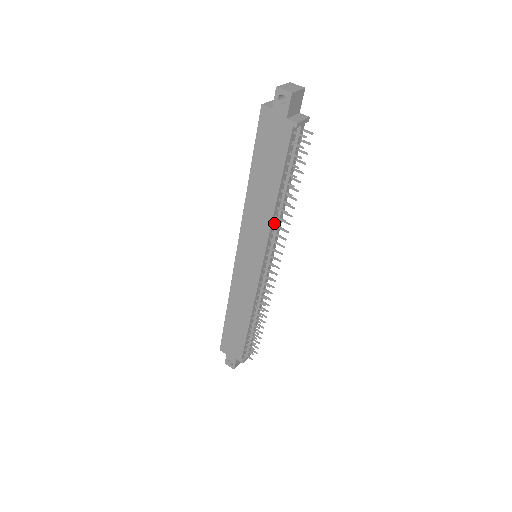
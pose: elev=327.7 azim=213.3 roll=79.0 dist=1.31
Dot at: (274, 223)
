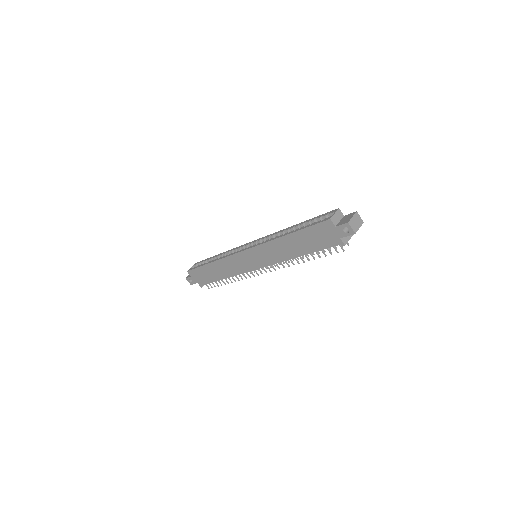
Dot at: occluded
